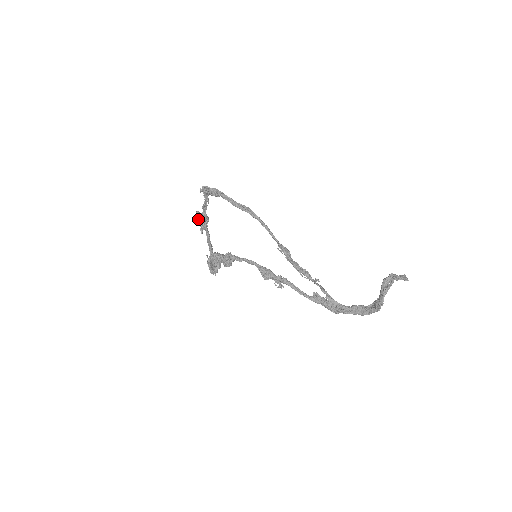
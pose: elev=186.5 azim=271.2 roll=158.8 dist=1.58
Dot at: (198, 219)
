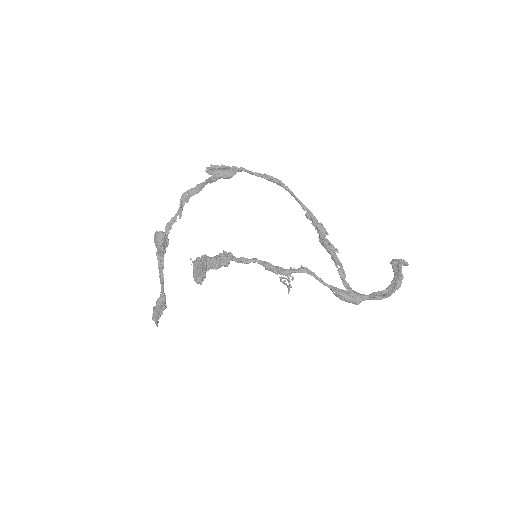
Dot at: (159, 239)
